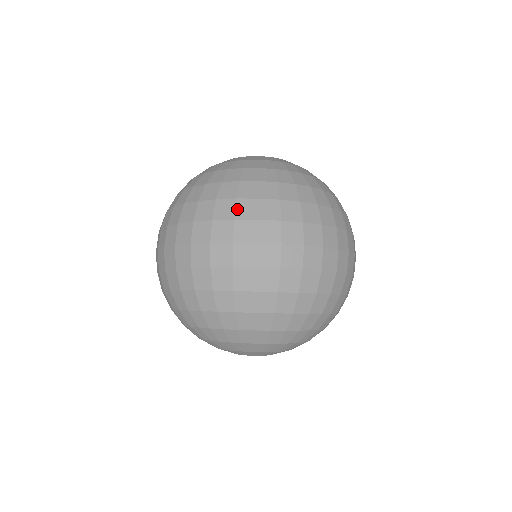
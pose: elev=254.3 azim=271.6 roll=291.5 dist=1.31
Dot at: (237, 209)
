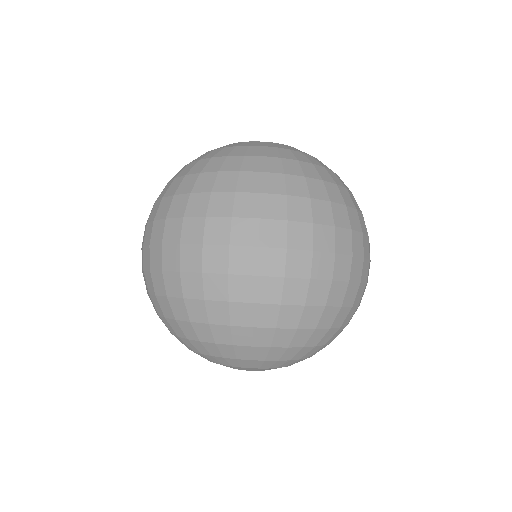
Dot at: (235, 205)
